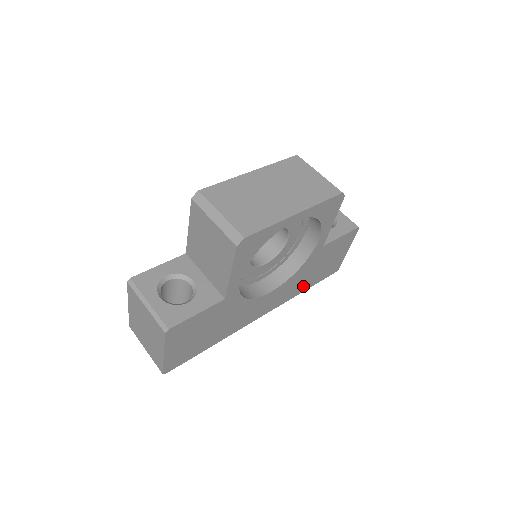
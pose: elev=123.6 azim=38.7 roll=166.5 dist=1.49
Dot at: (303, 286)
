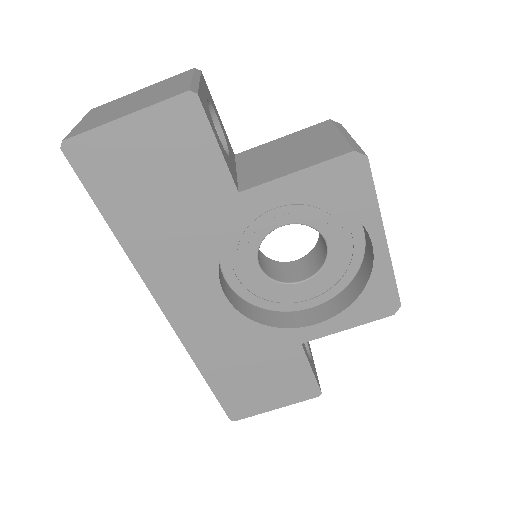
Dot at: (215, 364)
